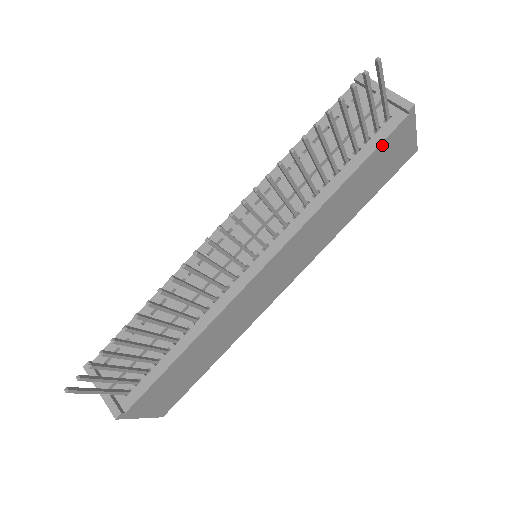
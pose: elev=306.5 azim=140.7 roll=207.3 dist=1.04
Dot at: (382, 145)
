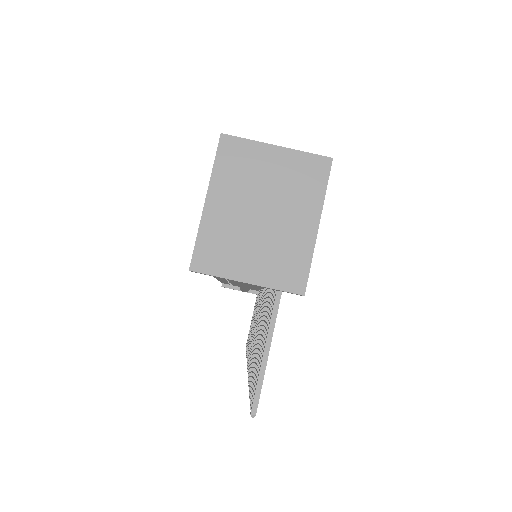
Dot at: occluded
